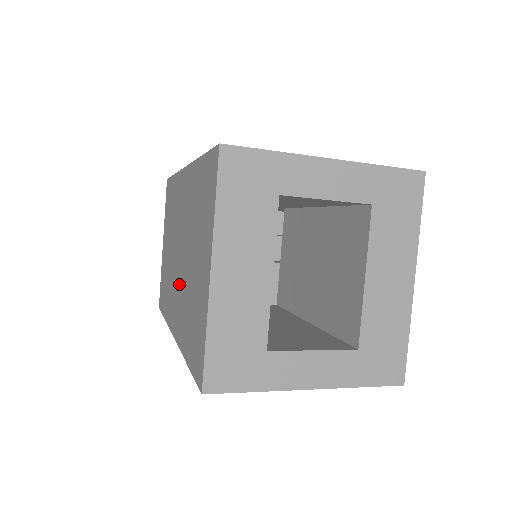
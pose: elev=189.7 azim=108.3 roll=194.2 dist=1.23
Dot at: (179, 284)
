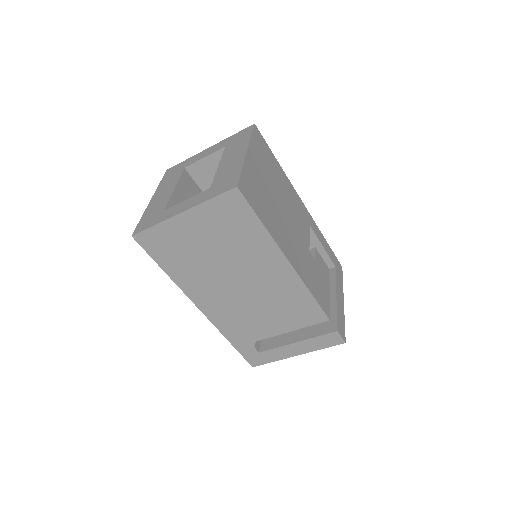
Dot at: occluded
